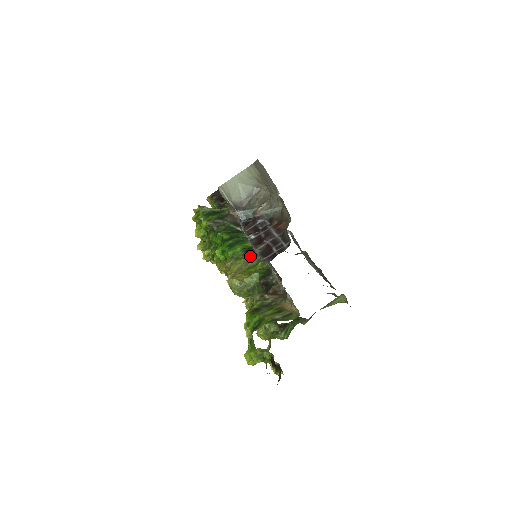
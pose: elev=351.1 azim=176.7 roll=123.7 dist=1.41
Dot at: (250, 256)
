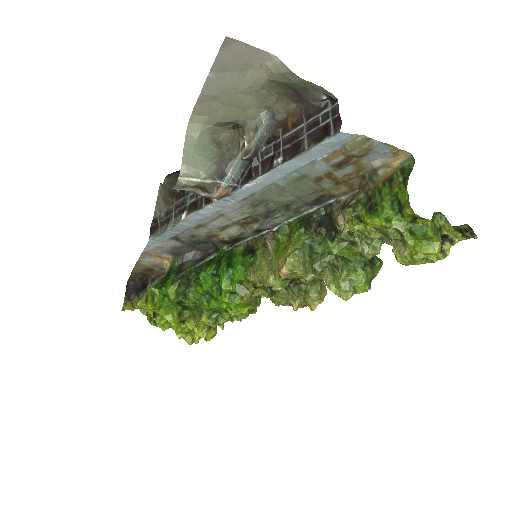
Dot at: (259, 249)
